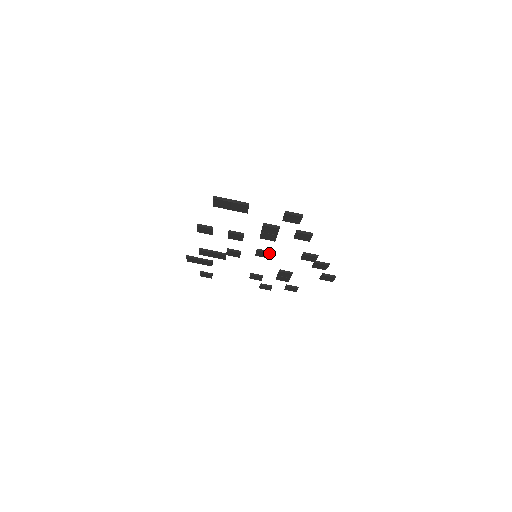
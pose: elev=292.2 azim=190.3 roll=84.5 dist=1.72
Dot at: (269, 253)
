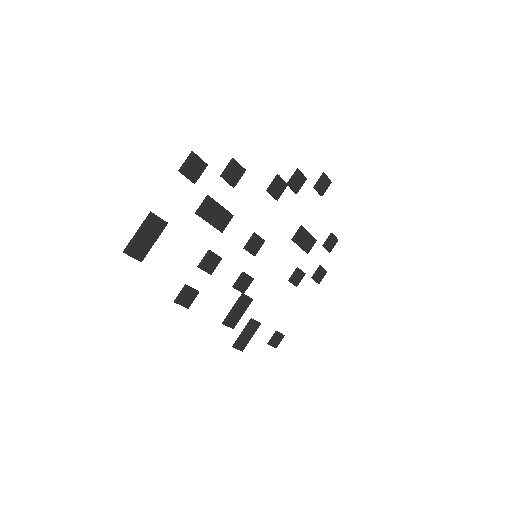
Dot at: (255, 236)
